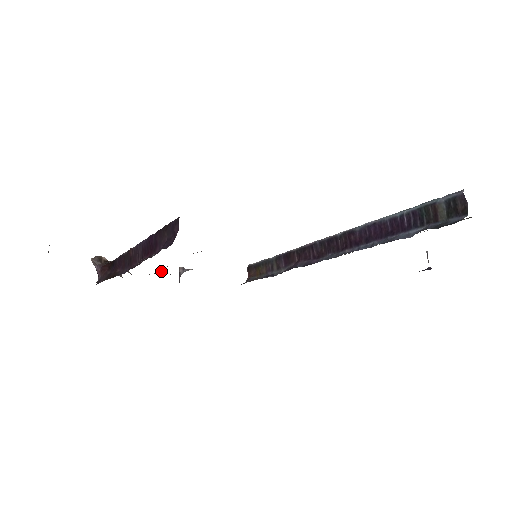
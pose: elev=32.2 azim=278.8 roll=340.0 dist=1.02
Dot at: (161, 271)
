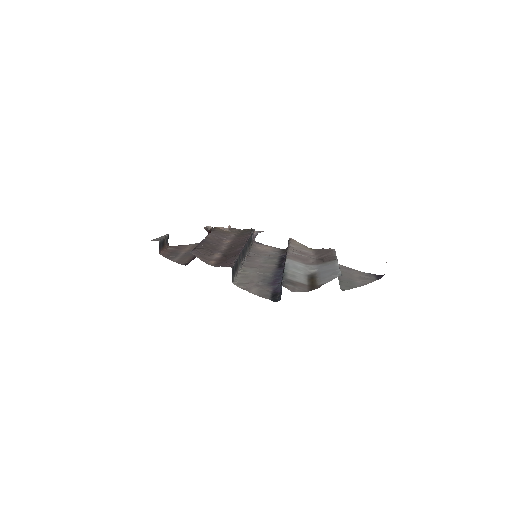
Dot at: (249, 229)
